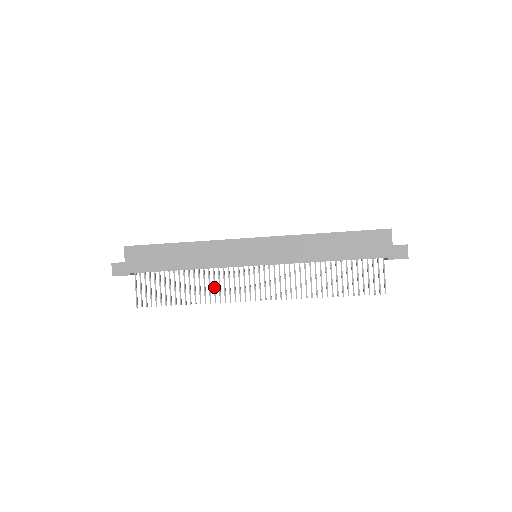
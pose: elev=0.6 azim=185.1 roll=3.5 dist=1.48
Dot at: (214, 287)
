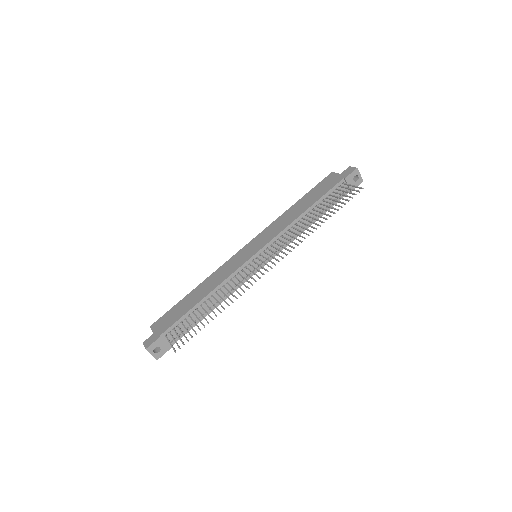
Dot at: (234, 289)
